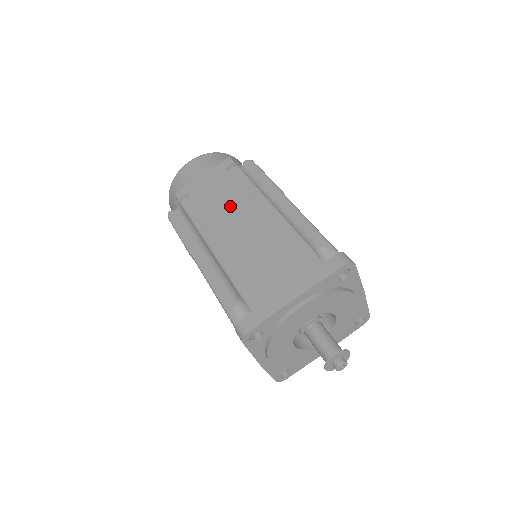
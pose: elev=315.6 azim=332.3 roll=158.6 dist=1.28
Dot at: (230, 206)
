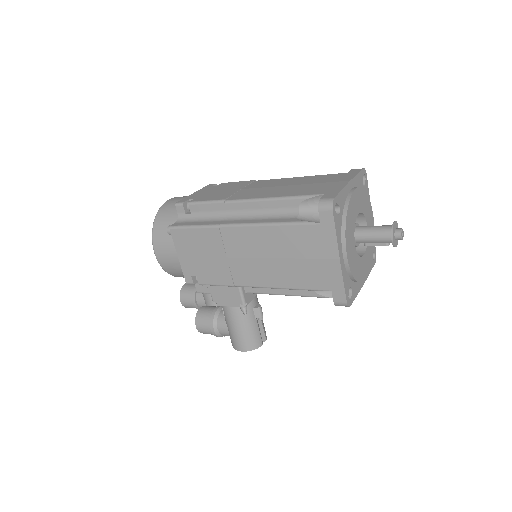
Dot at: (240, 188)
